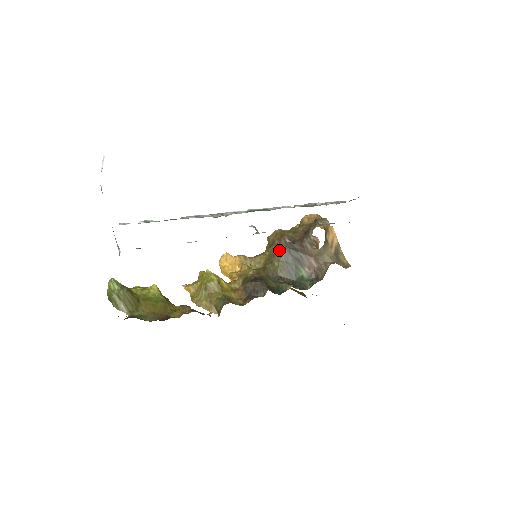
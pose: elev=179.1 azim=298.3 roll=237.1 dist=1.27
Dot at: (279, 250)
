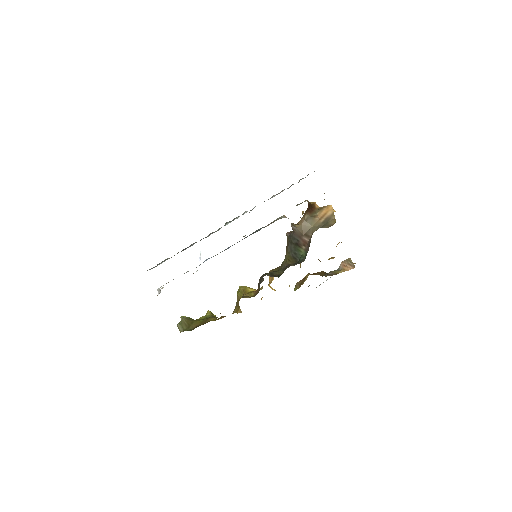
Dot at: (287, 246)
